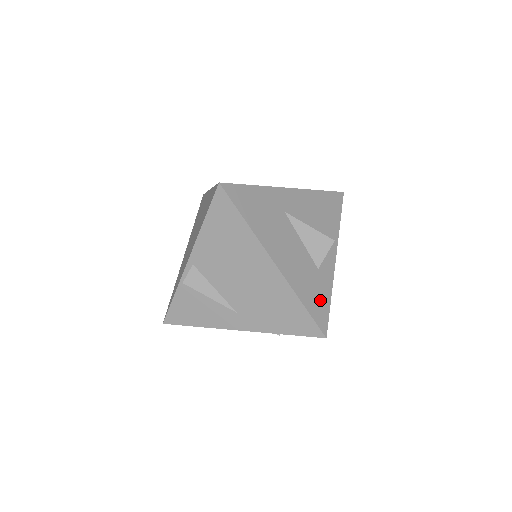
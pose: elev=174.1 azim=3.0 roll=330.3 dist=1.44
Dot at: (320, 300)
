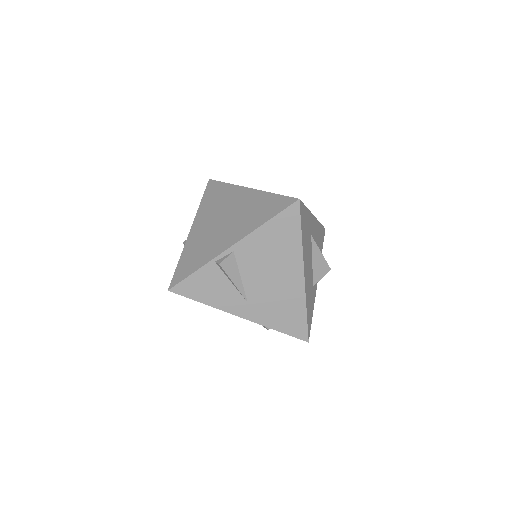
Dot at: (311, 312)
